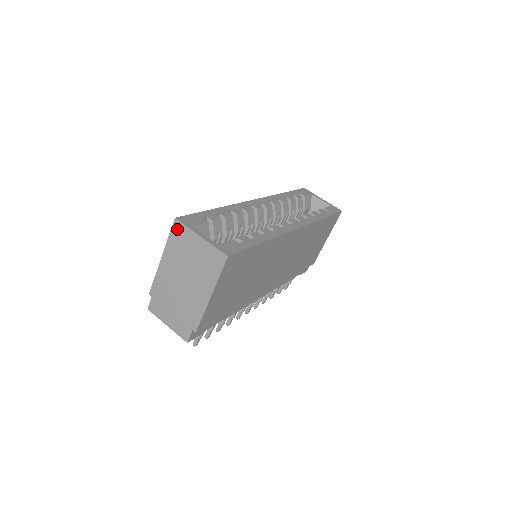
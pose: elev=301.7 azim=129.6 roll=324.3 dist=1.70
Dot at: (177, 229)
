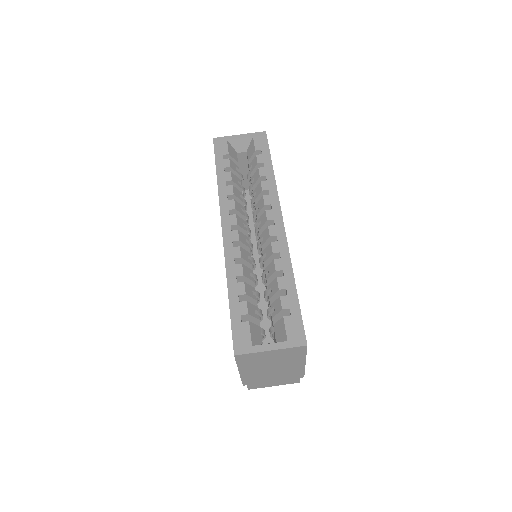
Dot at: (242, 358)
